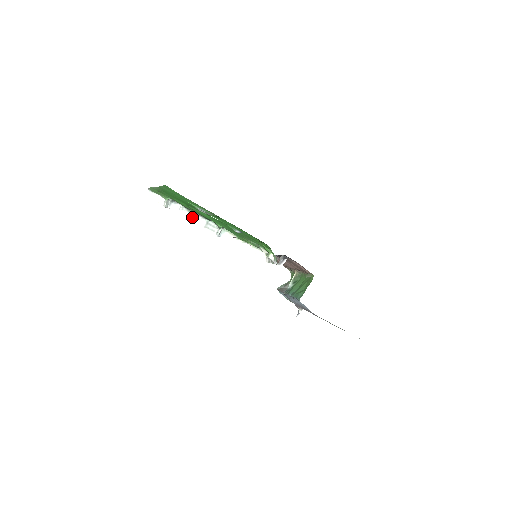
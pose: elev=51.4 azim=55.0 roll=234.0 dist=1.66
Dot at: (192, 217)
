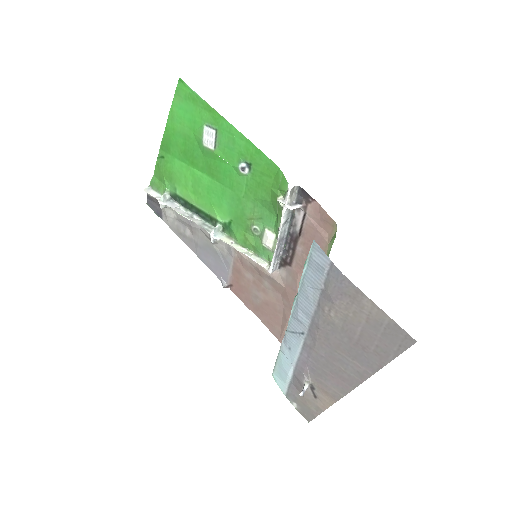
Dot at: (187, 216)
